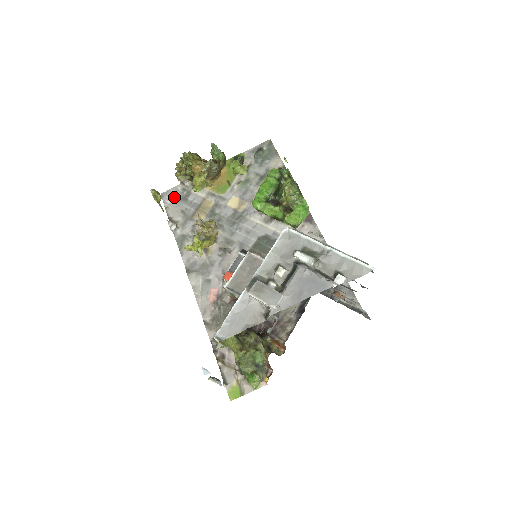
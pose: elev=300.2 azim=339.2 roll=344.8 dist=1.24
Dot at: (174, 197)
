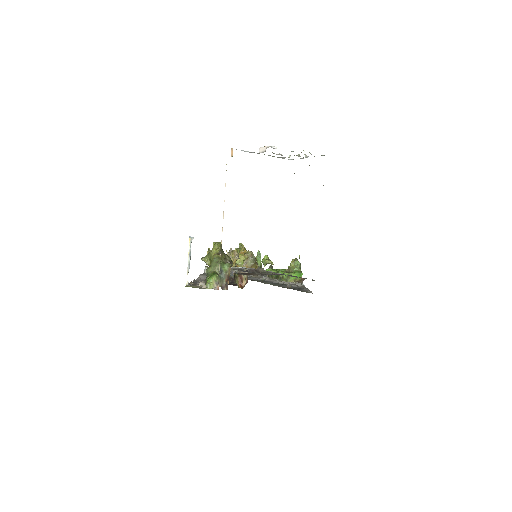
Dot at: occluded
